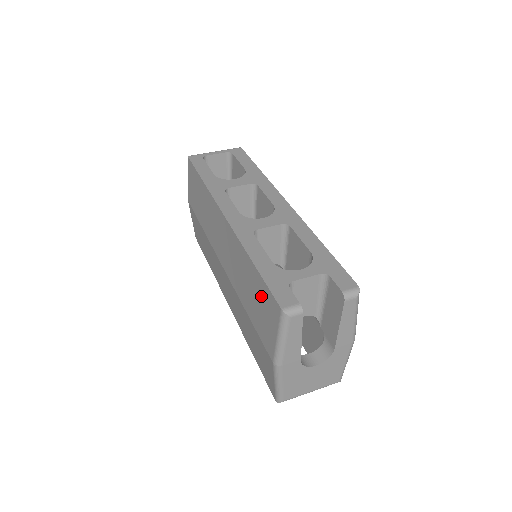
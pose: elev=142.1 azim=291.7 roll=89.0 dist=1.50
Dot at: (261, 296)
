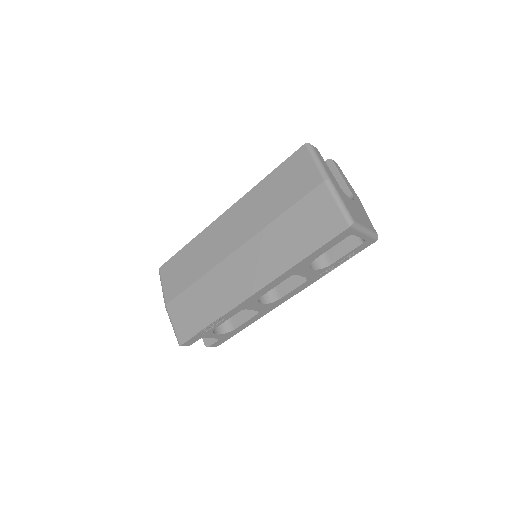
Dot at: (286, 173)
